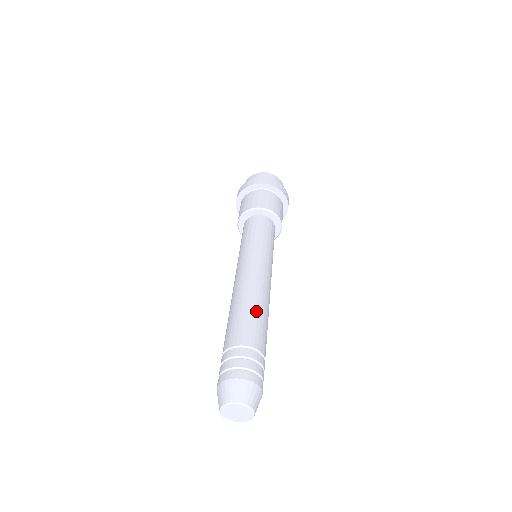
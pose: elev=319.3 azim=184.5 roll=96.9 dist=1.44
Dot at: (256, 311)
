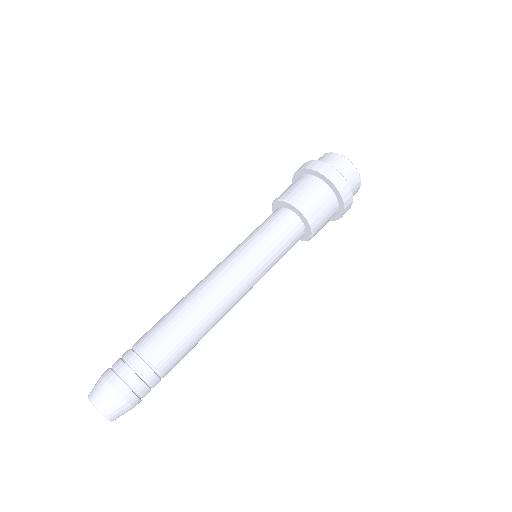
Dot at: (197, 338)
